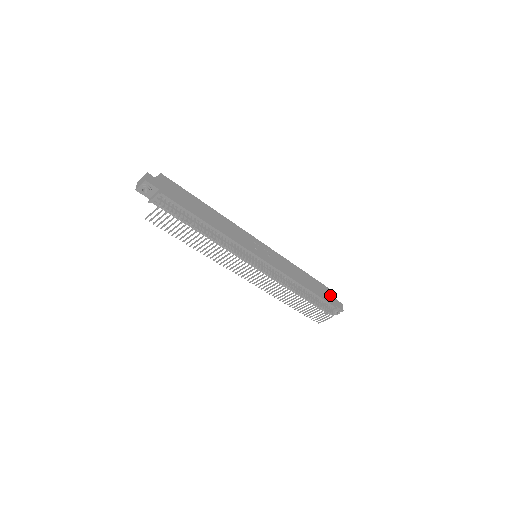
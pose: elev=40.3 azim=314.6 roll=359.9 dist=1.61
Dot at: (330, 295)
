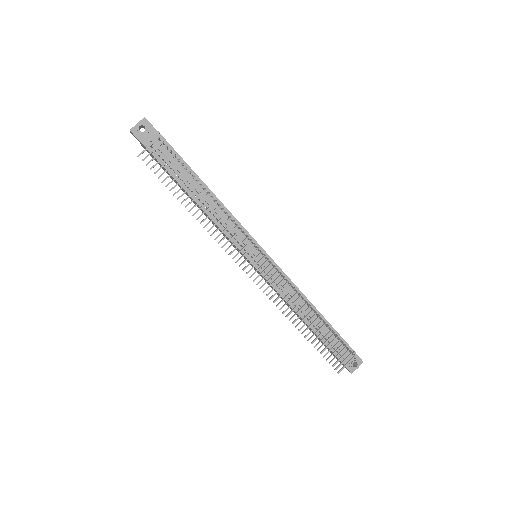
Dot at: occluded
